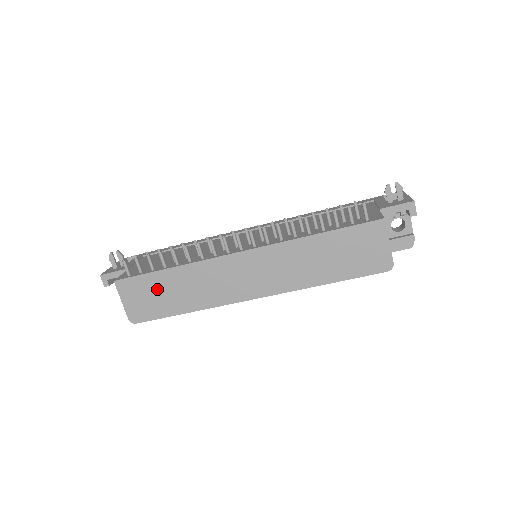
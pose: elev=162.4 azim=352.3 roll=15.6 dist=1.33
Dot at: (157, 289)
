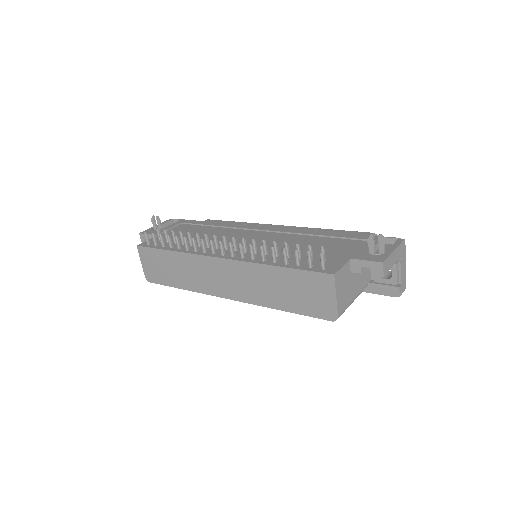
Dot at: (163, 263)
